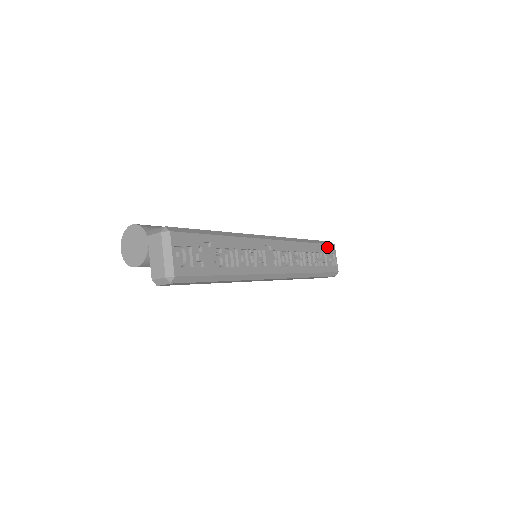
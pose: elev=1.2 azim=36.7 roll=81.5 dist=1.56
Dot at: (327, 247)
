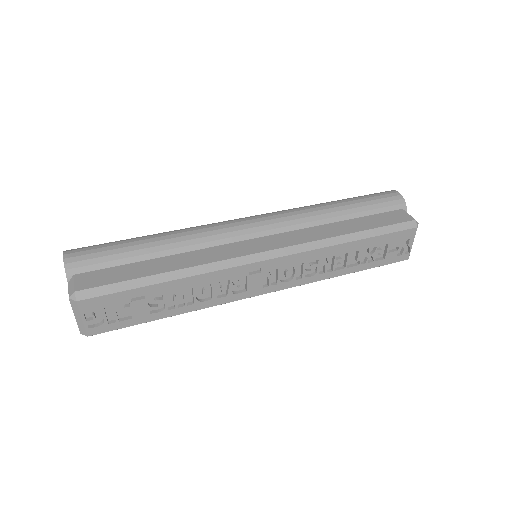
Dot at: (395, 235)
